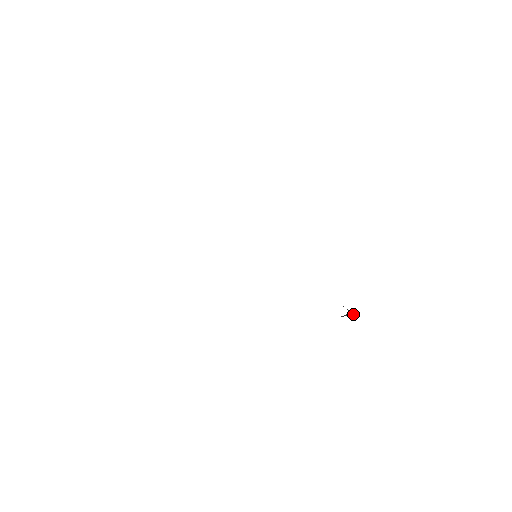
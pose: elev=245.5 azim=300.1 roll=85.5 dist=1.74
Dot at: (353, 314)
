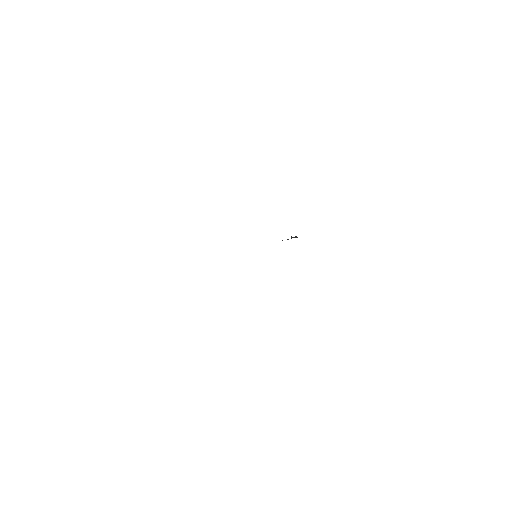
Dot at: occluded
